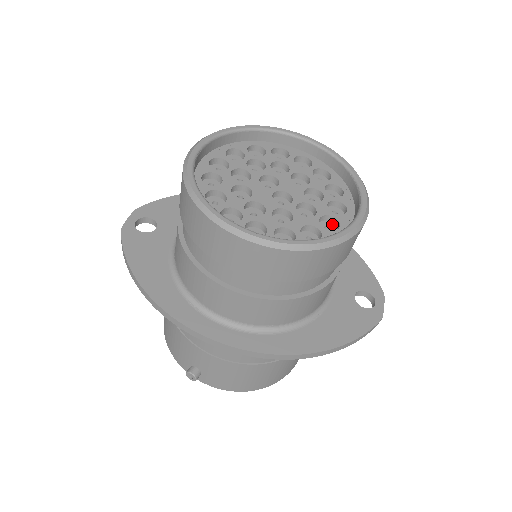
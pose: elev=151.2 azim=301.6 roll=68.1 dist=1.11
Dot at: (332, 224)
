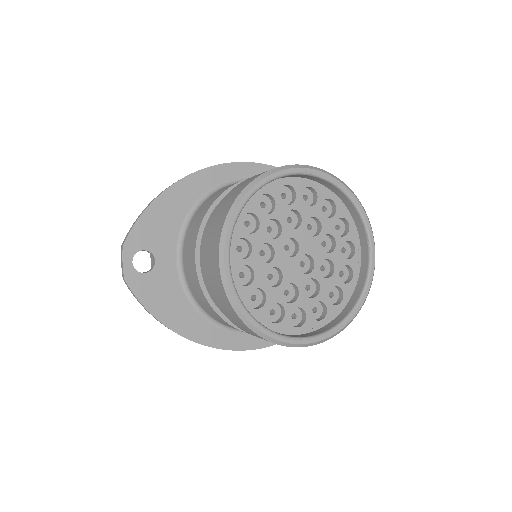
Dot at: (344, 266)
